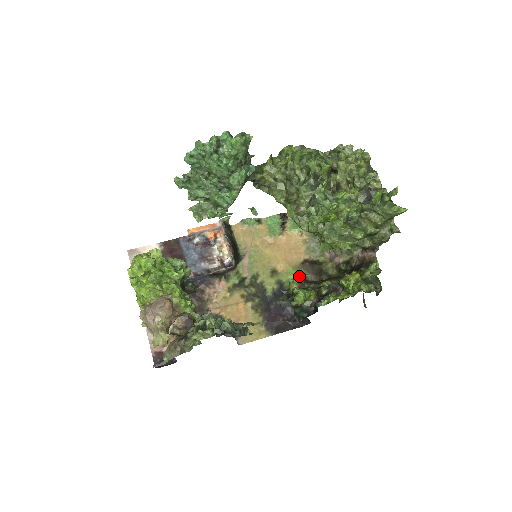
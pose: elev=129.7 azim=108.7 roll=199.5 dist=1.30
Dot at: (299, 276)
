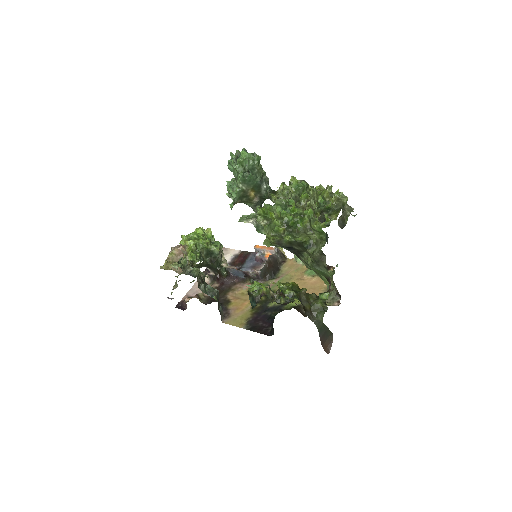
Dot at: (299, 306)
